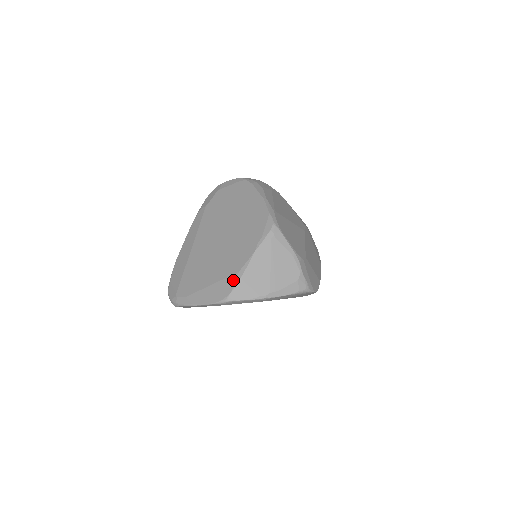
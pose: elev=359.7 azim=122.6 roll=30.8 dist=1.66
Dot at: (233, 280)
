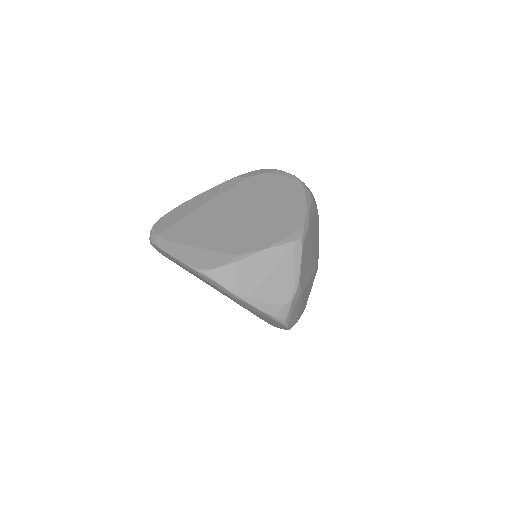
Dot at: (225, 259)
